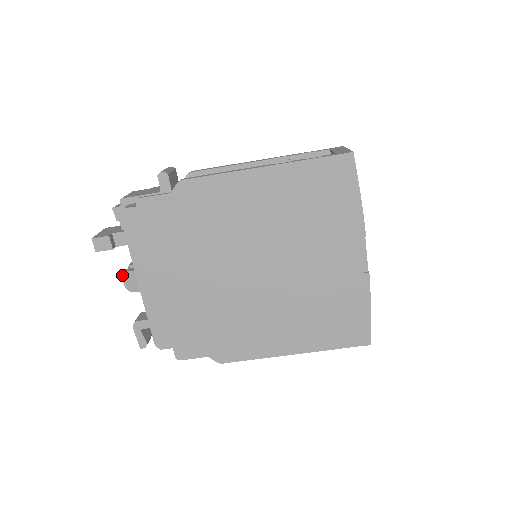
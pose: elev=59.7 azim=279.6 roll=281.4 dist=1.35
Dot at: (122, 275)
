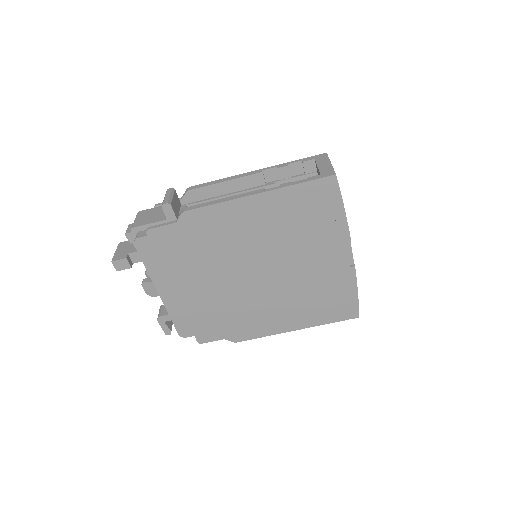
Dot at: (142, 285)
